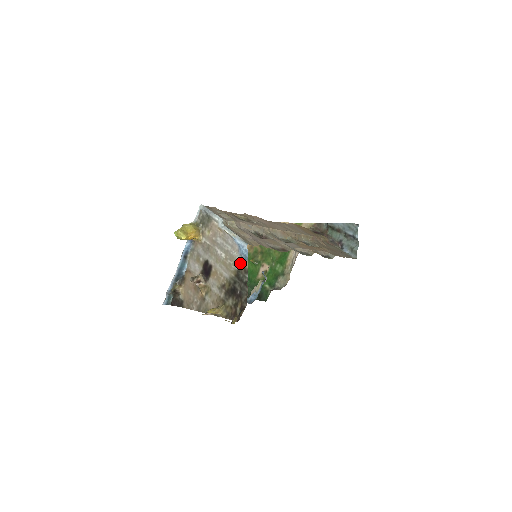
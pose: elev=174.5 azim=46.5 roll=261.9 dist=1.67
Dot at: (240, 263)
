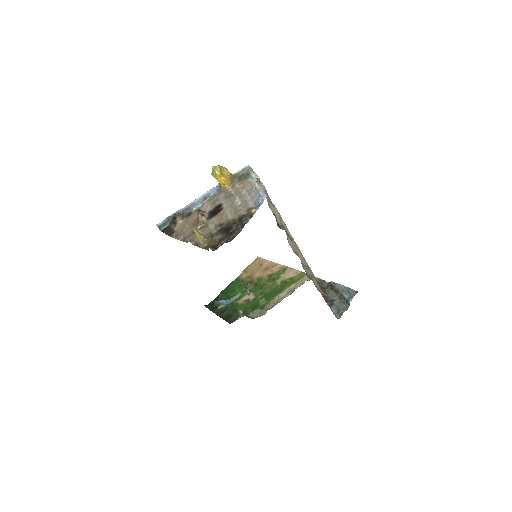
Dot at: (250, 209)
